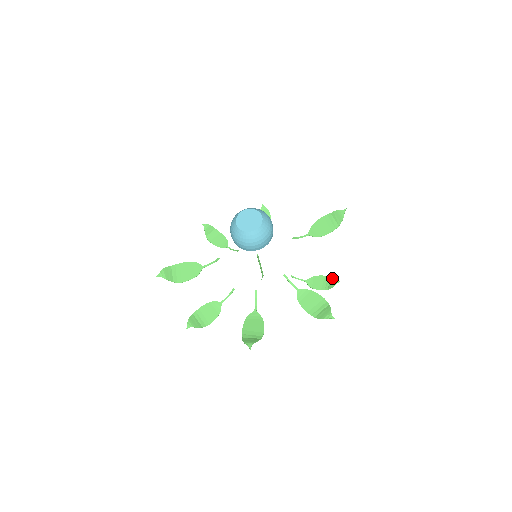
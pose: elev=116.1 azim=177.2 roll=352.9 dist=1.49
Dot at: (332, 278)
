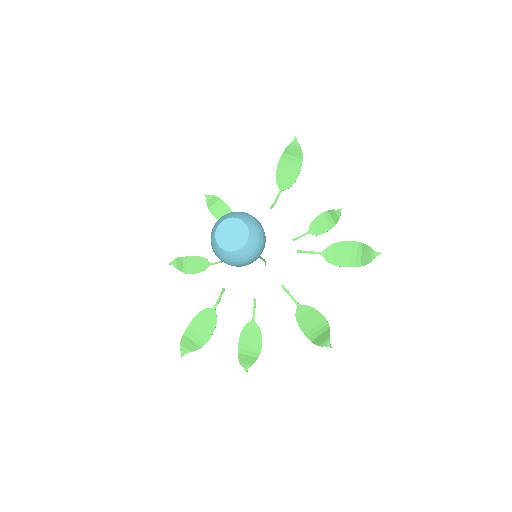
Dot at: (331, 211)
